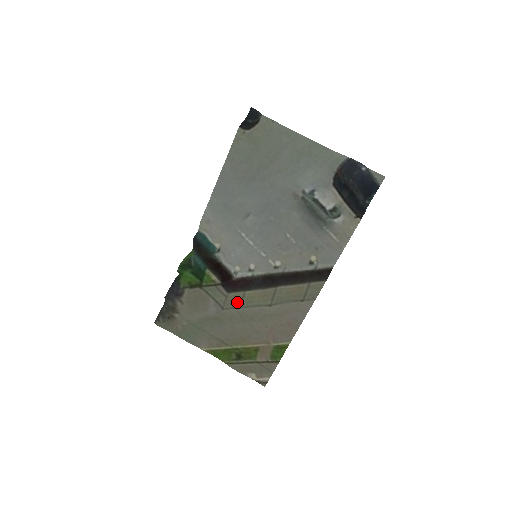
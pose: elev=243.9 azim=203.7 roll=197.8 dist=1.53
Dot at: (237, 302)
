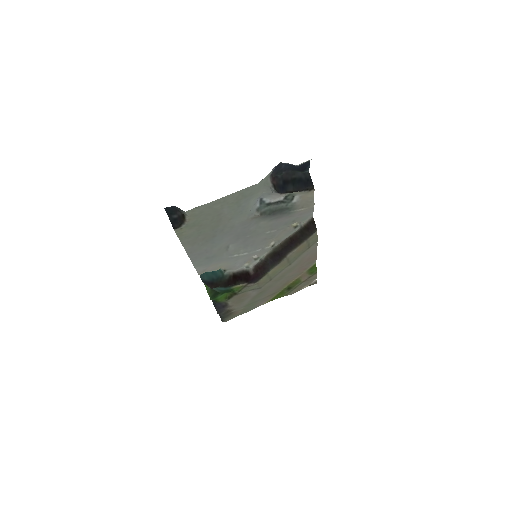
Dot at: (267, 280)
